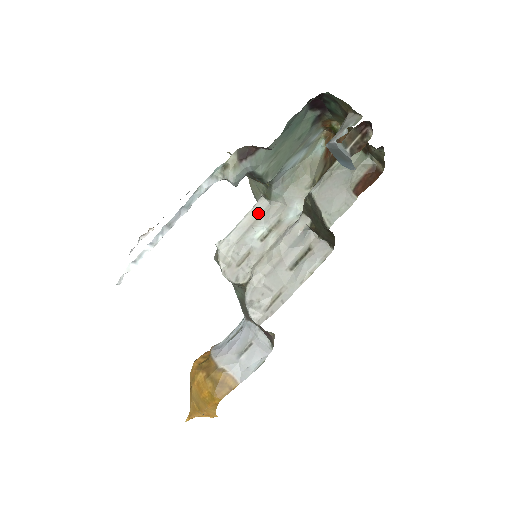
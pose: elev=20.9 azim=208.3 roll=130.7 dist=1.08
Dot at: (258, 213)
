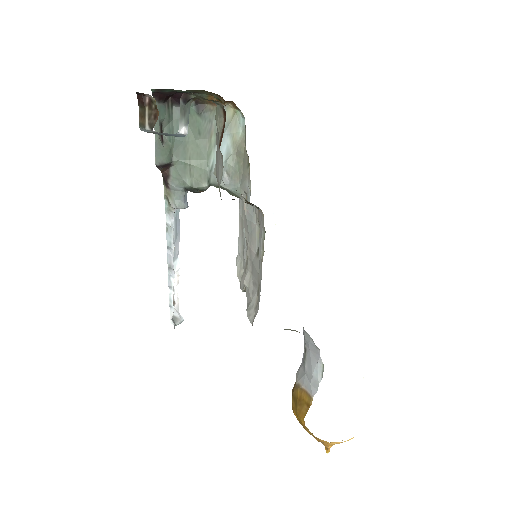
Dot at: (241, 215)
